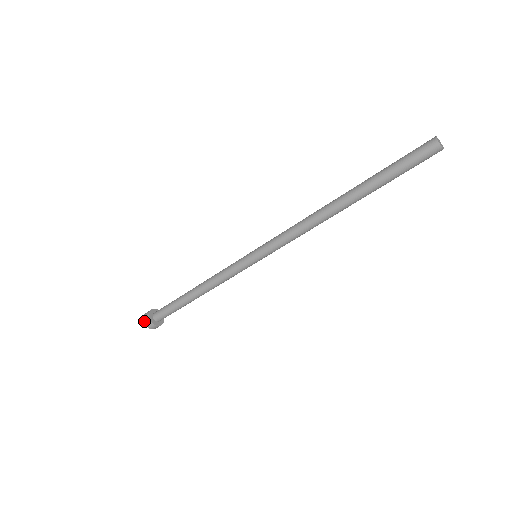
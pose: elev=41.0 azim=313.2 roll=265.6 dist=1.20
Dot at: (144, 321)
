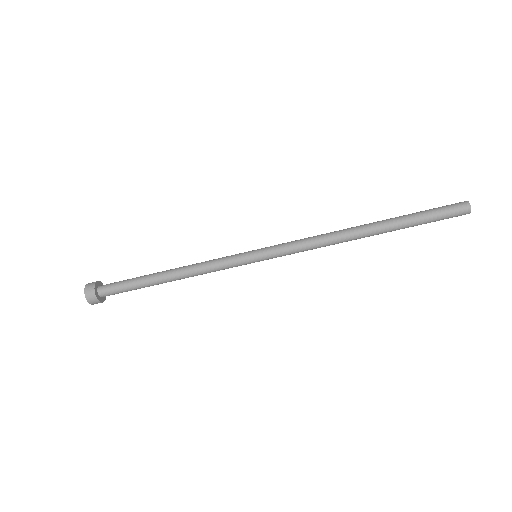
Dot at: (86, 297)
